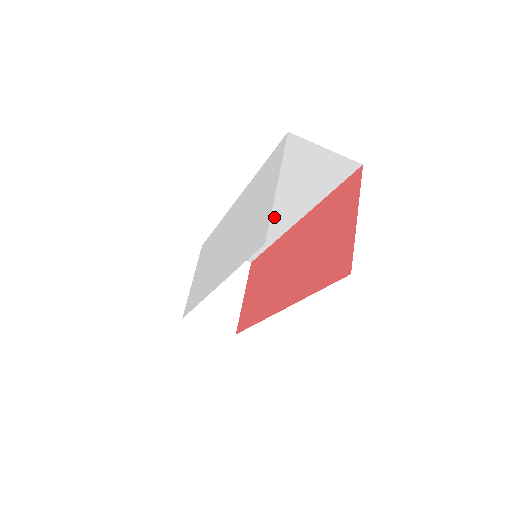
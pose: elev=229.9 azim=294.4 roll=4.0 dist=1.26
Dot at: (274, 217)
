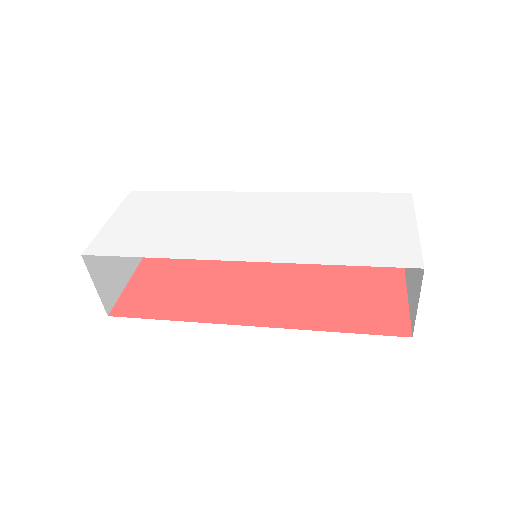
Dot at: occluded
